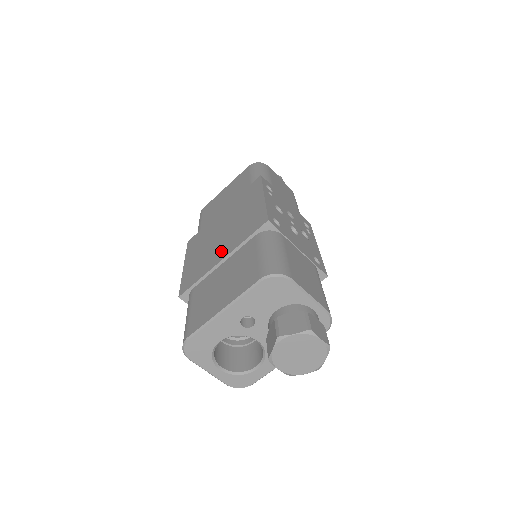
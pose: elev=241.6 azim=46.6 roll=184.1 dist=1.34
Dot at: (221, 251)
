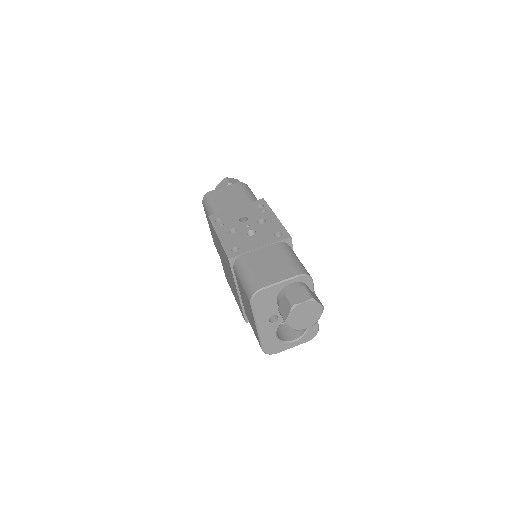
Dot at: (234, 286)
